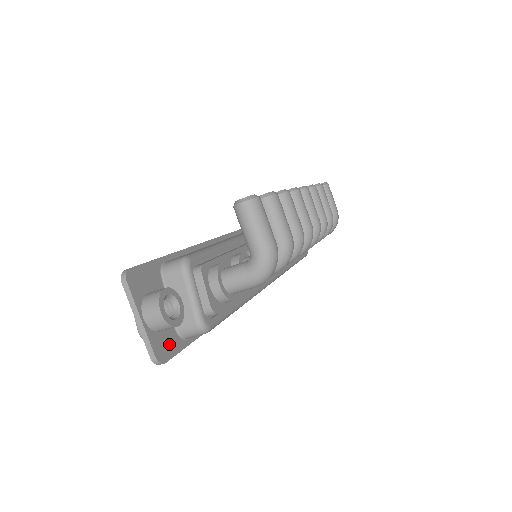
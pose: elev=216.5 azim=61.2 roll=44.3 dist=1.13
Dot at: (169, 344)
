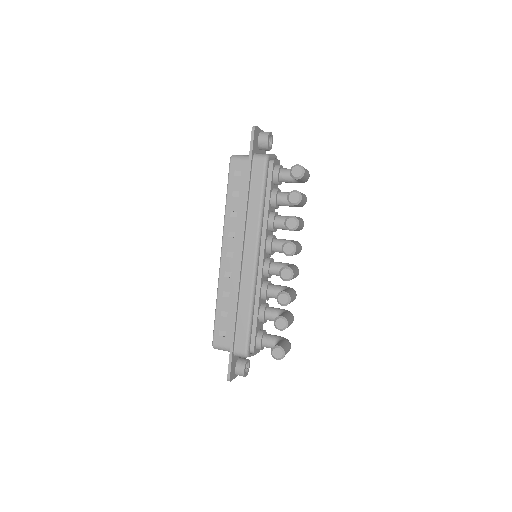
Dot at: occluded
